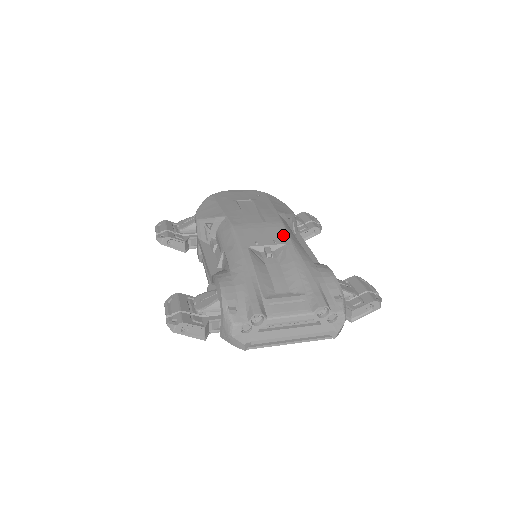
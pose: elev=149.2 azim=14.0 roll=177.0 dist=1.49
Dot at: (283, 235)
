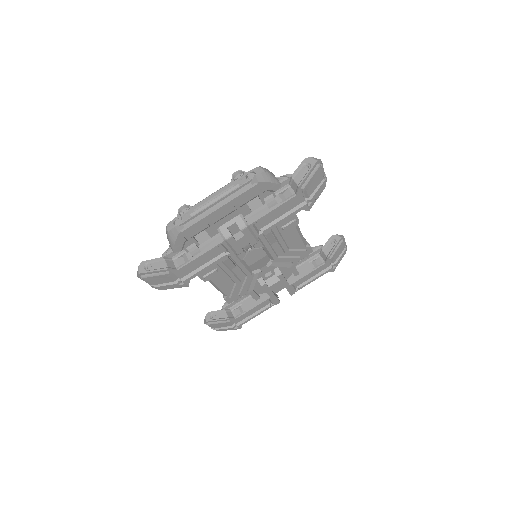
Dot at: occluded
